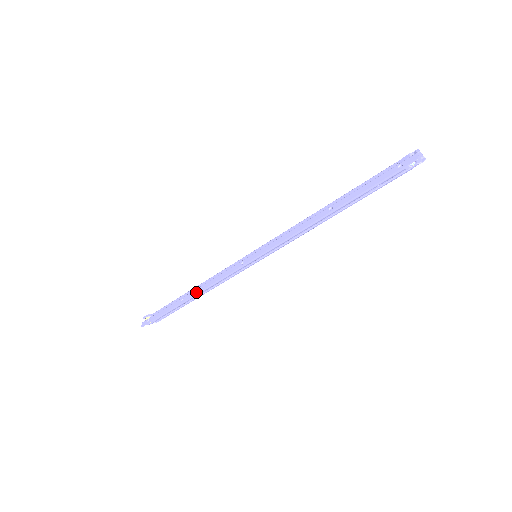
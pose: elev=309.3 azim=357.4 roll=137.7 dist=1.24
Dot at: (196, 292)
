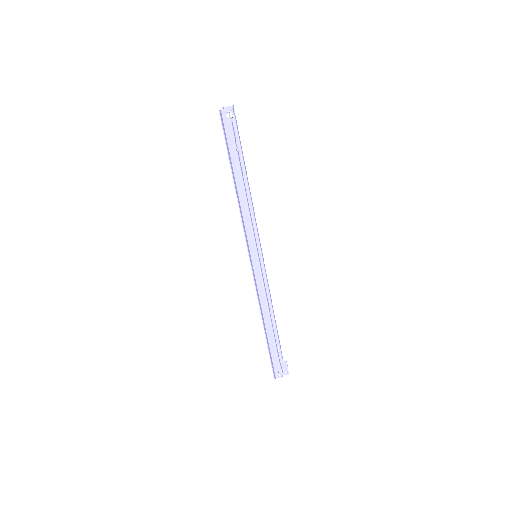
Dot at: (261, 317)
